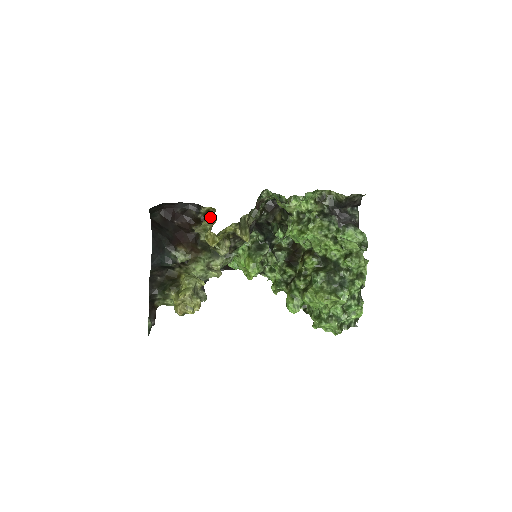
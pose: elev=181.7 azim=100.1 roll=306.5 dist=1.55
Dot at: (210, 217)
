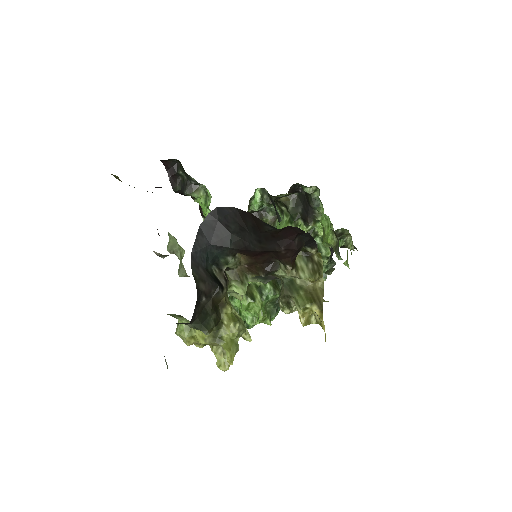
Dot at: (318, 277)
